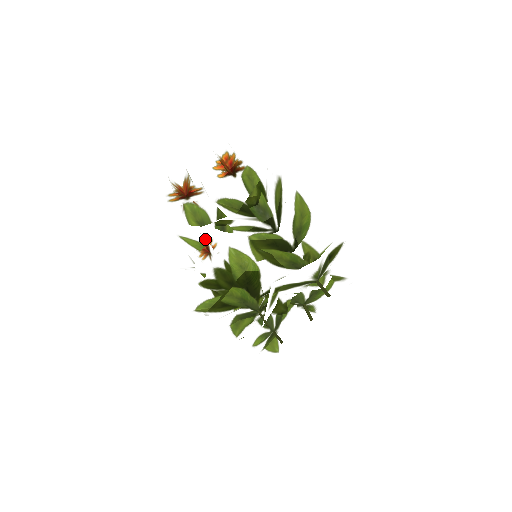
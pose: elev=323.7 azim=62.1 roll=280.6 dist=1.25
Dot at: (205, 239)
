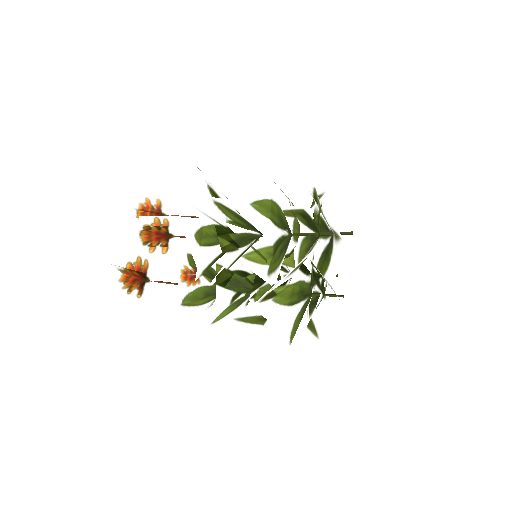
Dot at: (227, 302)
